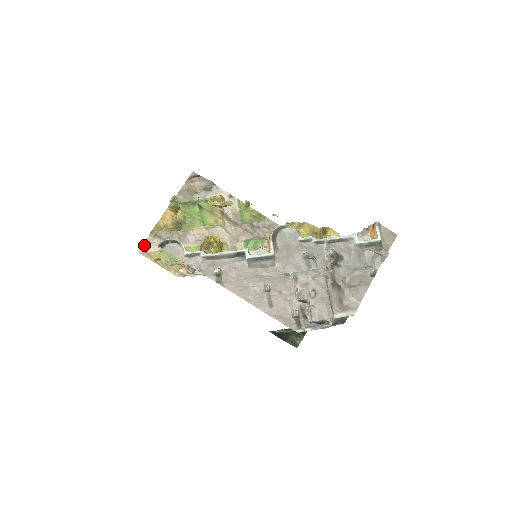
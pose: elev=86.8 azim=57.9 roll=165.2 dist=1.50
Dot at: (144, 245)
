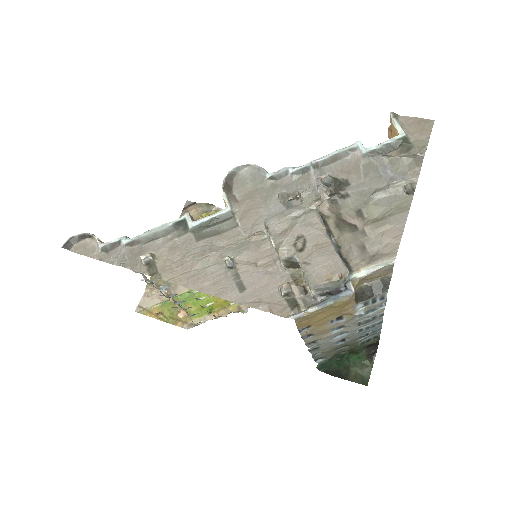
Dot at: (142, 301)
